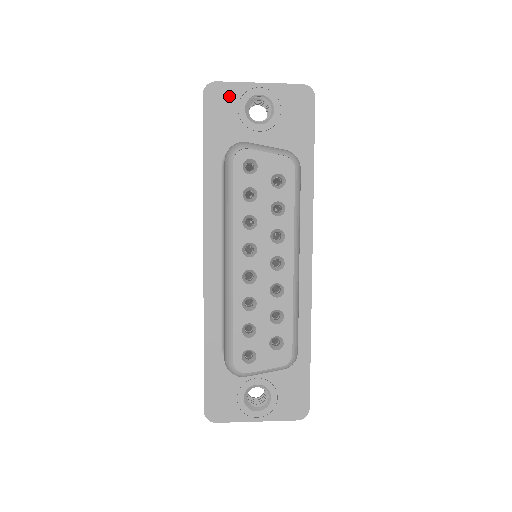
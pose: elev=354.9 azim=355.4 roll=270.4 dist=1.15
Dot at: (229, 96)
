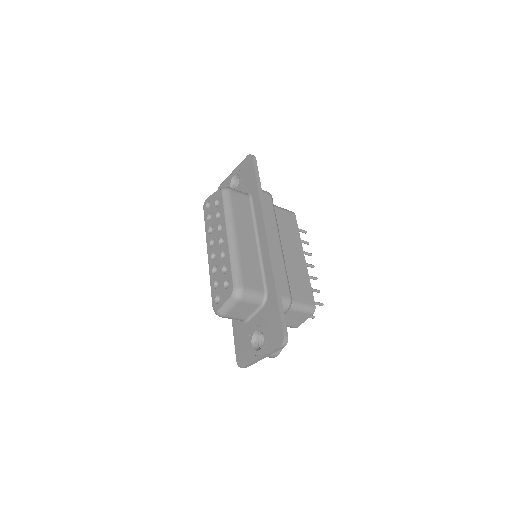
Dot at: (225, 186)
